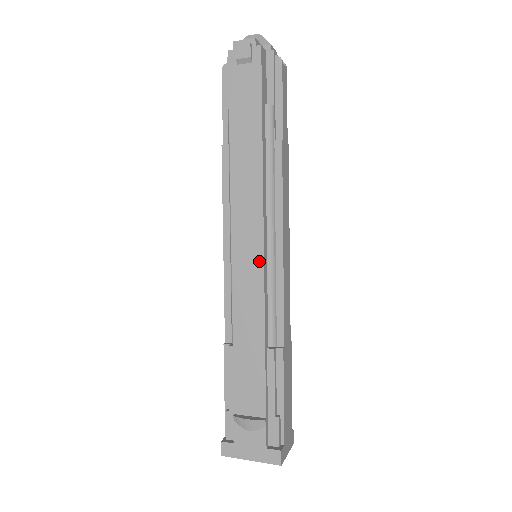
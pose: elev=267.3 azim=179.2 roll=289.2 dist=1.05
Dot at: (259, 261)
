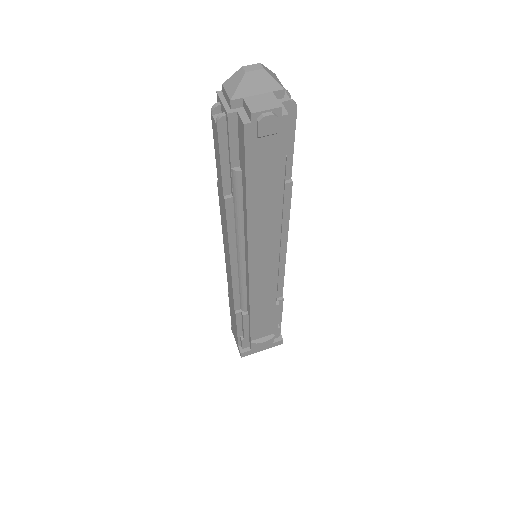
Dot at: (274, 273)
